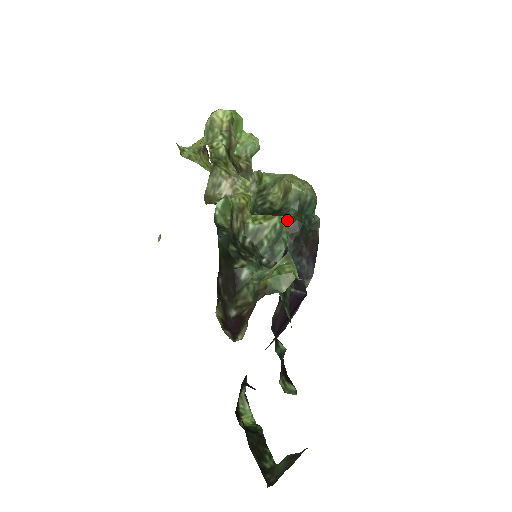
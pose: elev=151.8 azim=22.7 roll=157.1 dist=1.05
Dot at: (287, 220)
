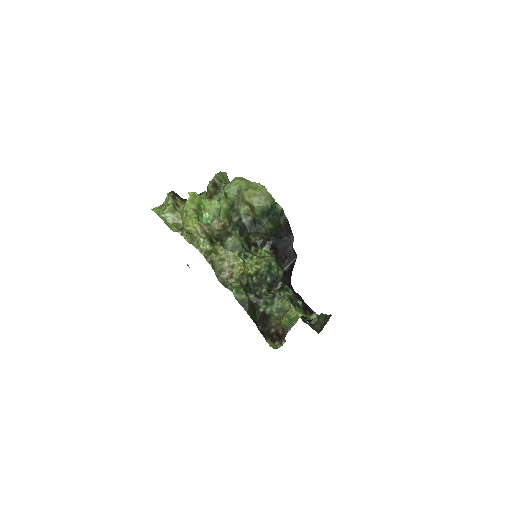
Dot at: (263, 228)
